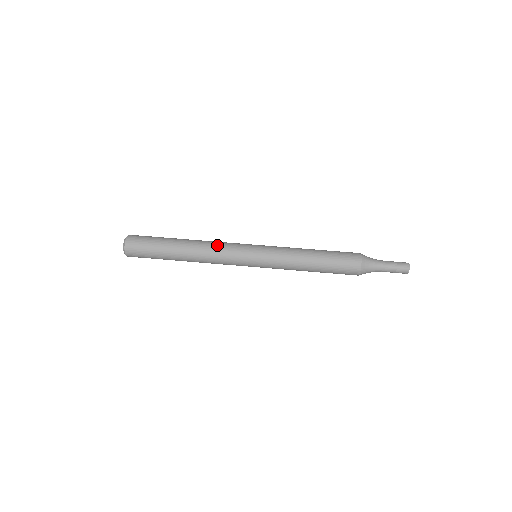
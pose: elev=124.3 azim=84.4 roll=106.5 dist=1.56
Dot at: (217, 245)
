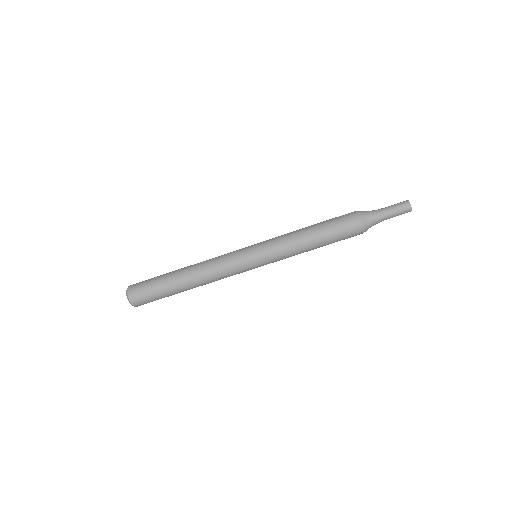
Dot at: (214, 261)
